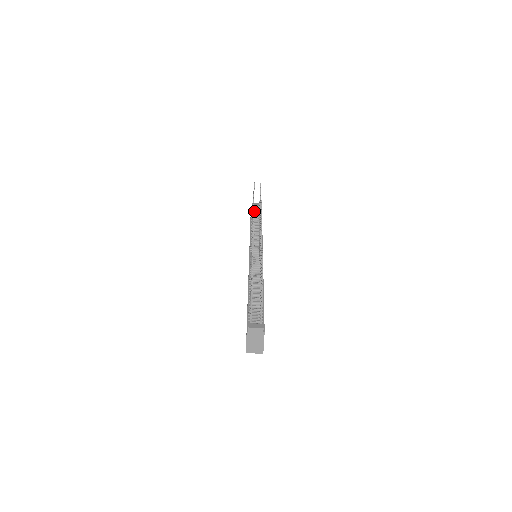
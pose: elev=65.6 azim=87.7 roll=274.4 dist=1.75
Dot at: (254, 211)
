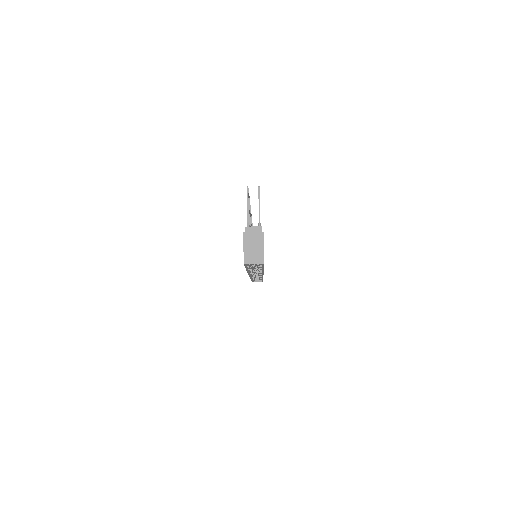
Dot at: occluded
